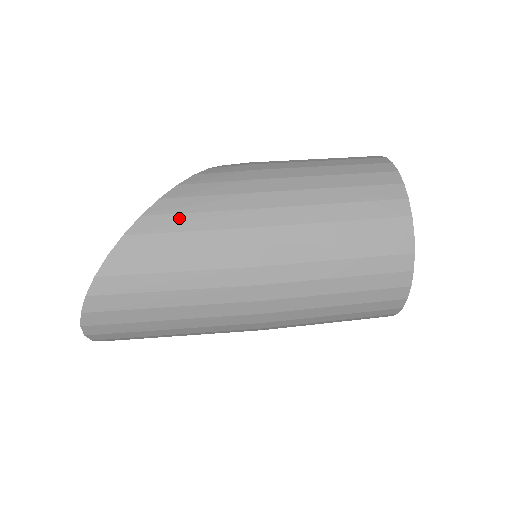
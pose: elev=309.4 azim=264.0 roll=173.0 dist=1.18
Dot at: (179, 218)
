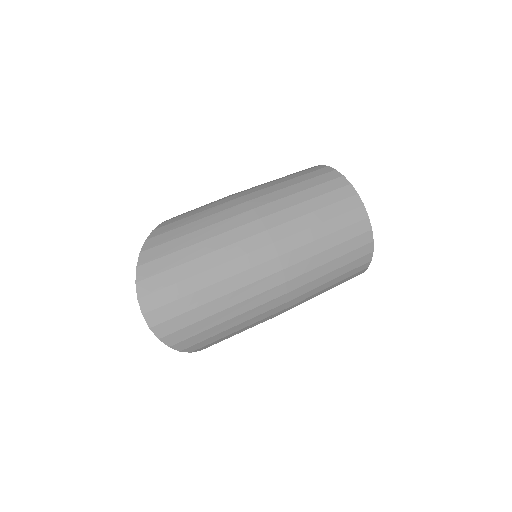
Dot at: (187, 214)
